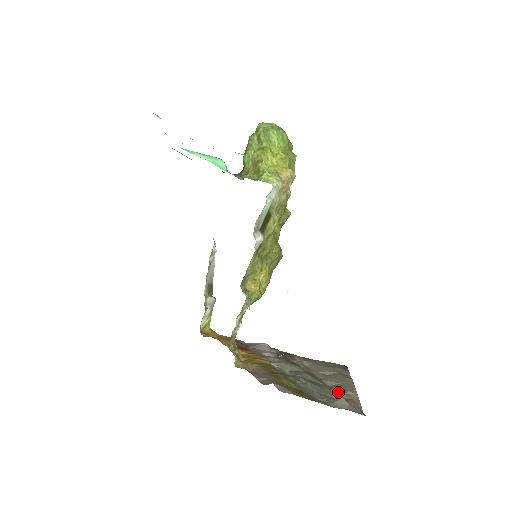
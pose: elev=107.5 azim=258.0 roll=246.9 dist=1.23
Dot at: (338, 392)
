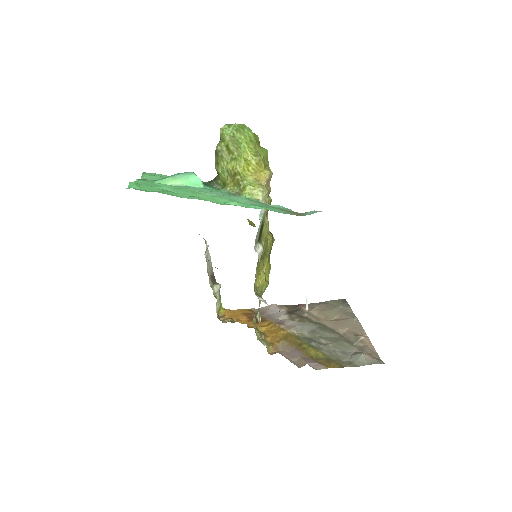
Dot at: (353, 341)
